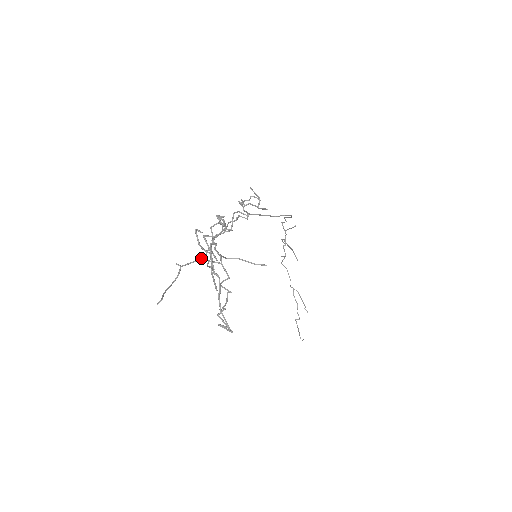
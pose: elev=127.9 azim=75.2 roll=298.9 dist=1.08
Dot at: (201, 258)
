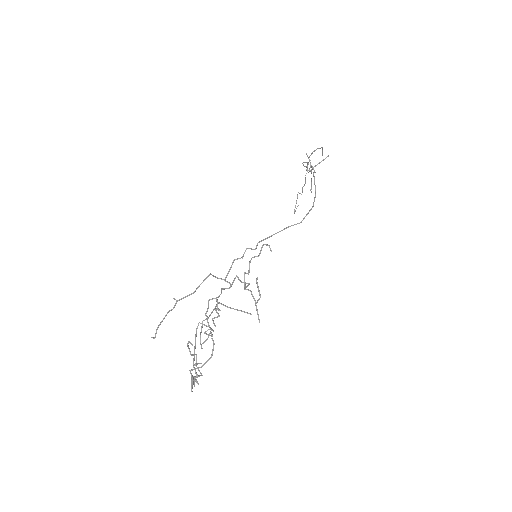
Dot at: (198, 287)
